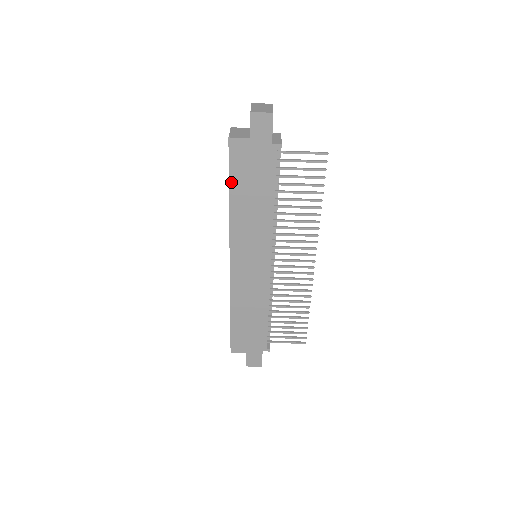
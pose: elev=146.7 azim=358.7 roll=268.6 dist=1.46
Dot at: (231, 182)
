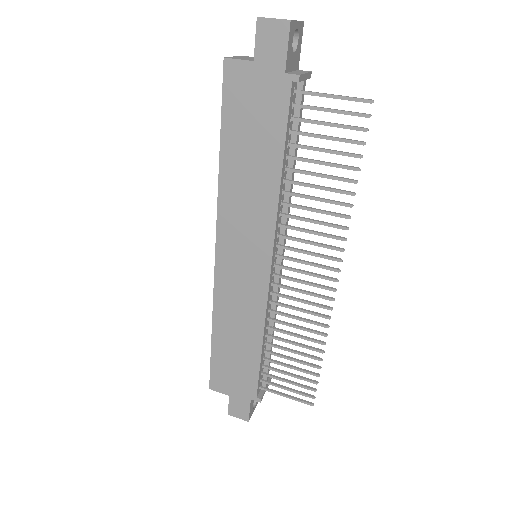
Dot at: (223, 130)
